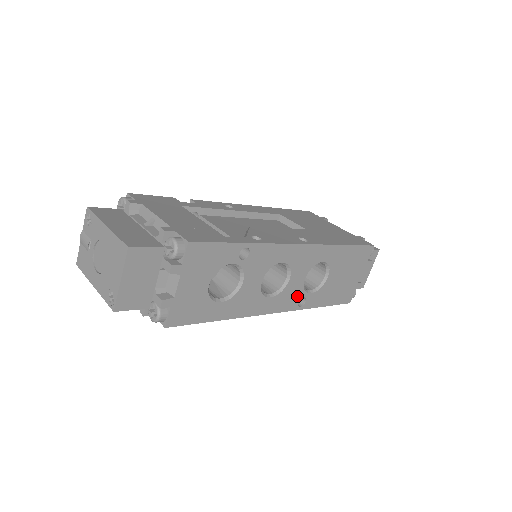
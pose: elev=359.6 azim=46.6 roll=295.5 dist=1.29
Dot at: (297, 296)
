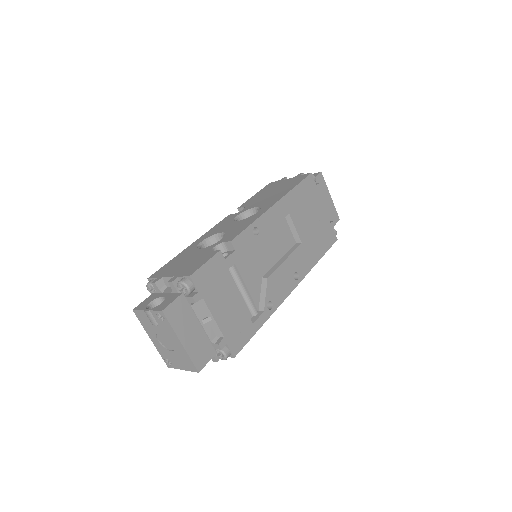
Dot at: occluded
